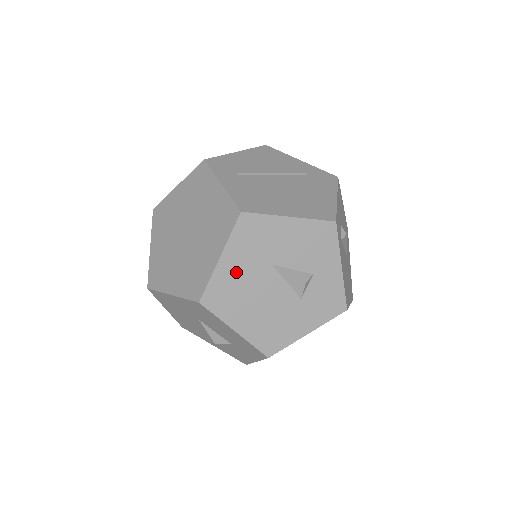
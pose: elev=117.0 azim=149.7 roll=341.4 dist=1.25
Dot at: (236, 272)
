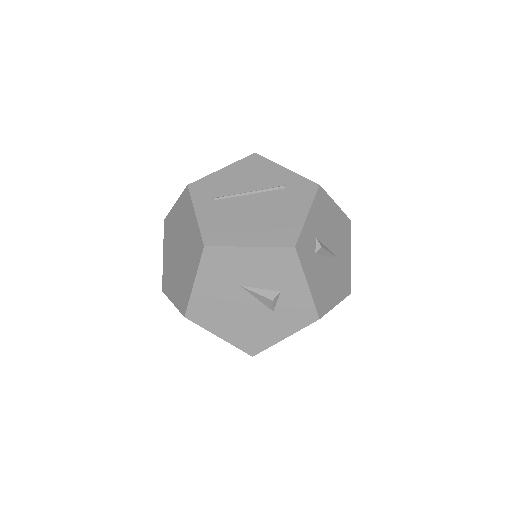
Dot at: (210, 293)
